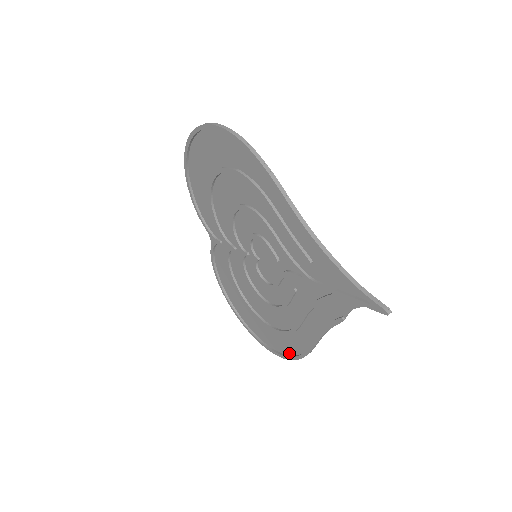
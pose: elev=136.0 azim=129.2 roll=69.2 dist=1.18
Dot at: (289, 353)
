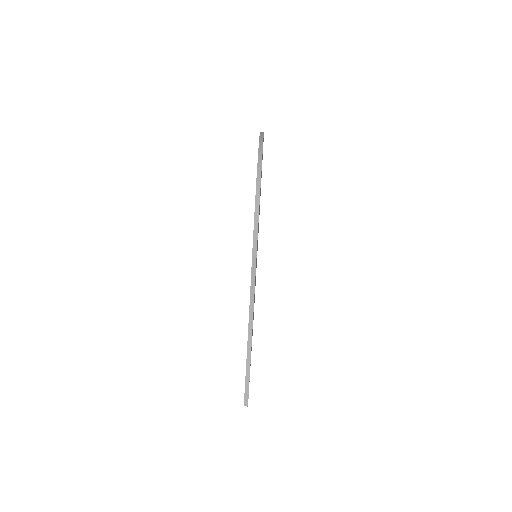
Dot at: occluded
